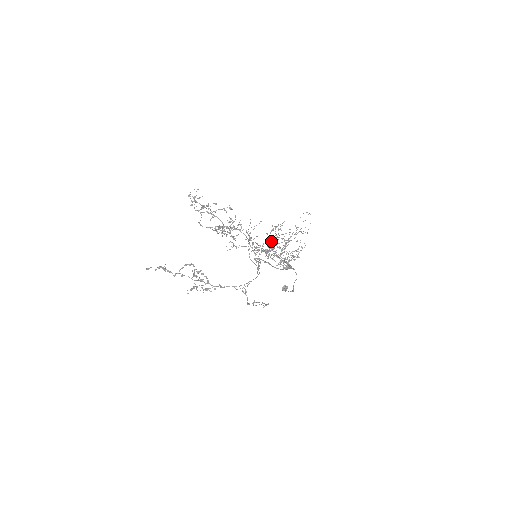
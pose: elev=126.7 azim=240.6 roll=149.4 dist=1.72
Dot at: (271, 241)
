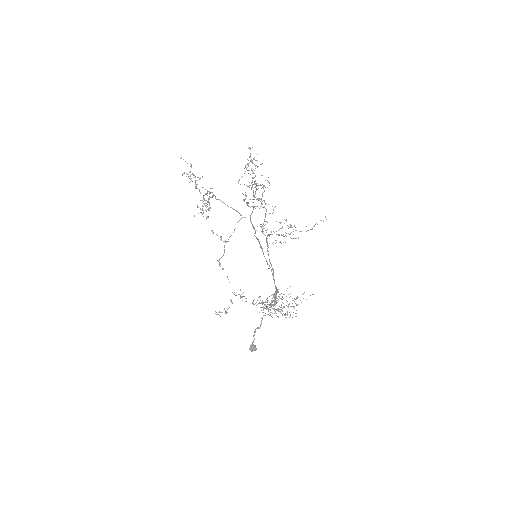
Dot at: occluded
